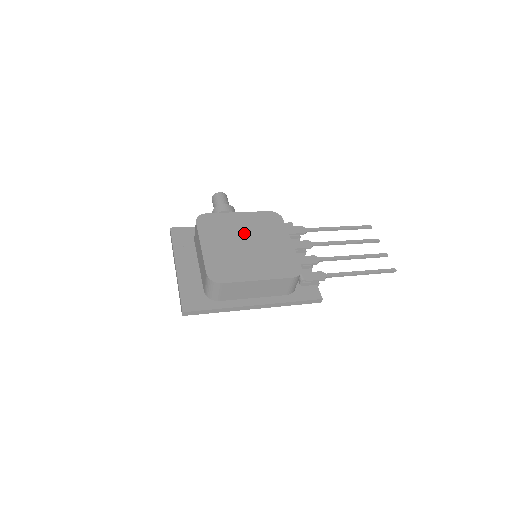
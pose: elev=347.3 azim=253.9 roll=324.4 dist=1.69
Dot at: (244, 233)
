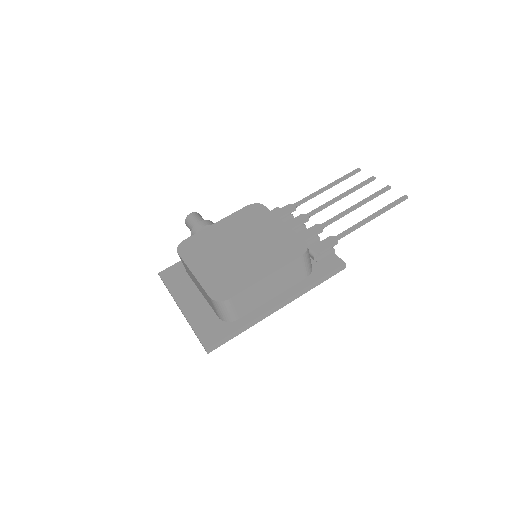
Dot at: (231, 239)
